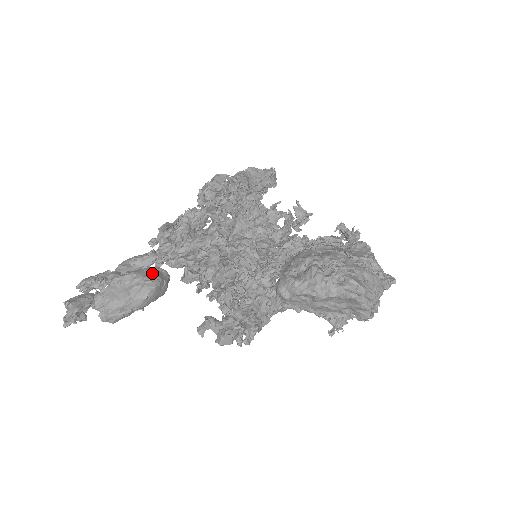
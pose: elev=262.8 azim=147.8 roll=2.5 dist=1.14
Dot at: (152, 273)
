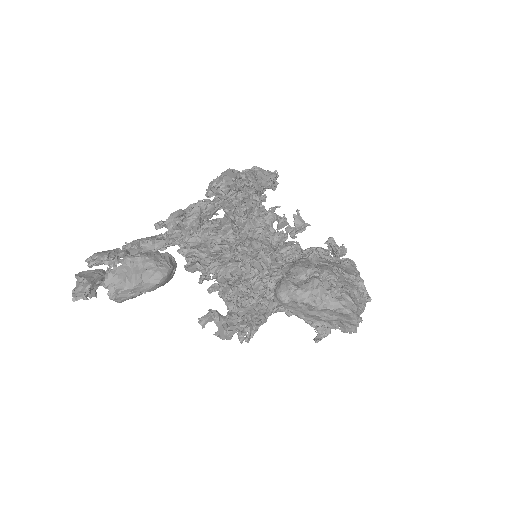
Dot at: (164, 258)
